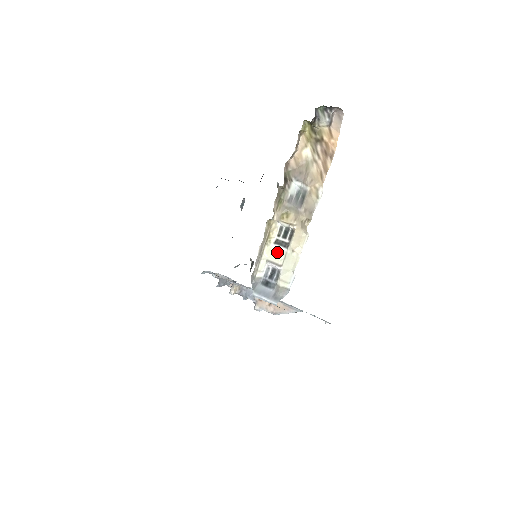
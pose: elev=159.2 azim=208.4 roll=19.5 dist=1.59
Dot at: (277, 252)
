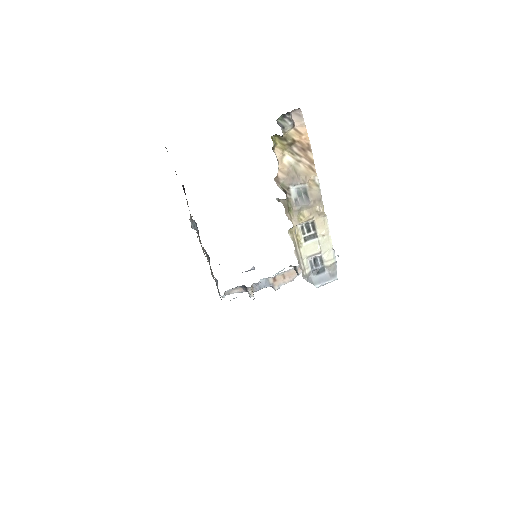
Dot at: (311, 246)
